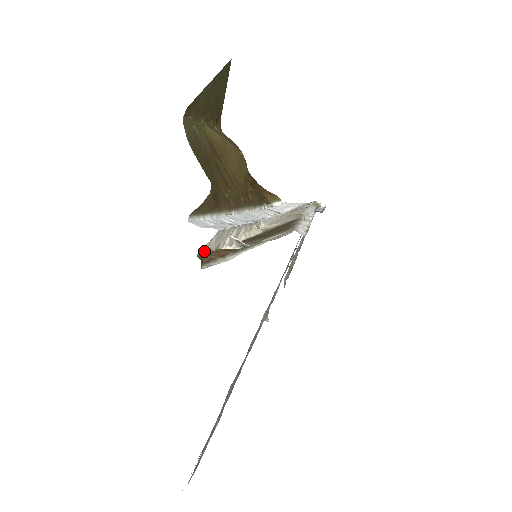
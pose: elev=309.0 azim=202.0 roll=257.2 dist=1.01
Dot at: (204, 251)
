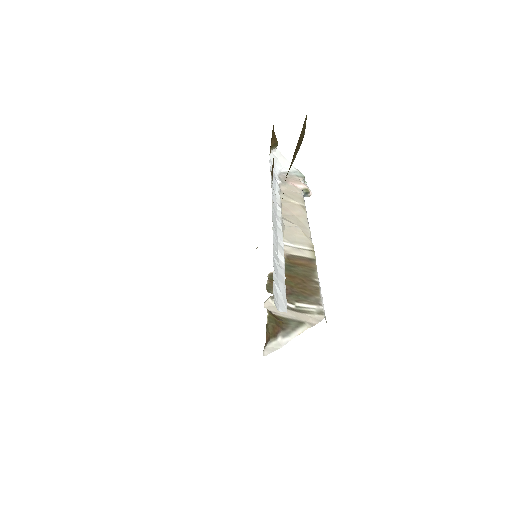
Dot at: (267, 328)
